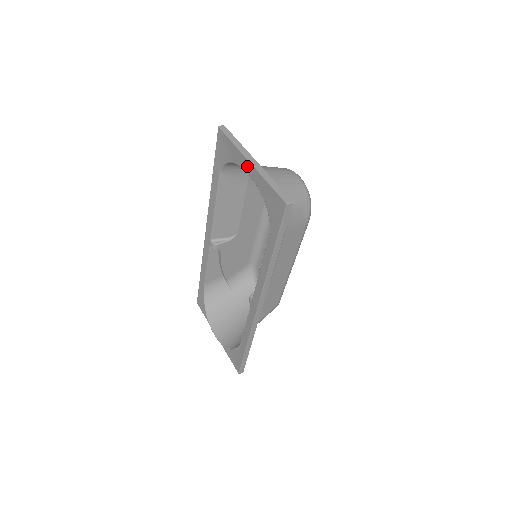
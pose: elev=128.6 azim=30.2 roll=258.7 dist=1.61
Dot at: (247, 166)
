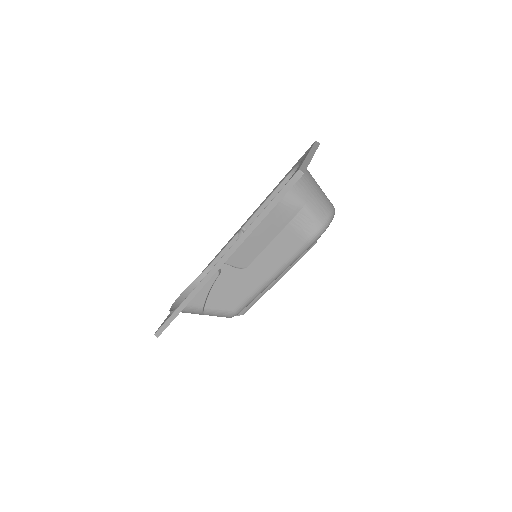
Dot at: occluded
